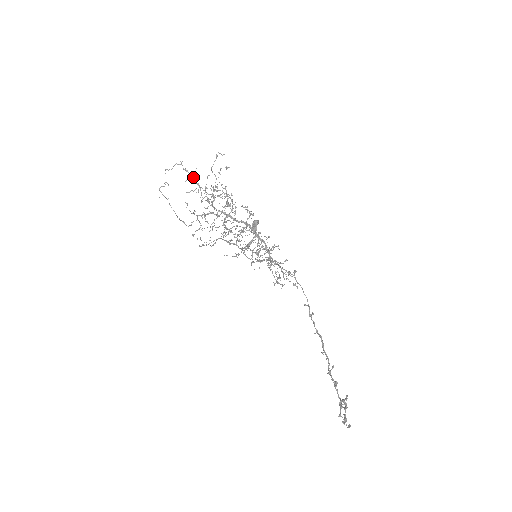
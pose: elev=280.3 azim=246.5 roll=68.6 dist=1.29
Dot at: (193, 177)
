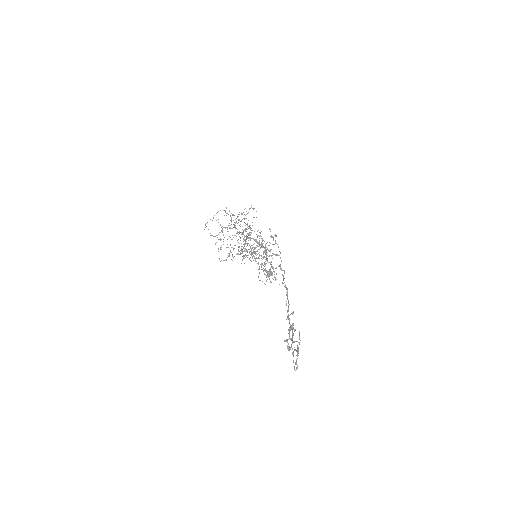
Dot at: (230, 215)
